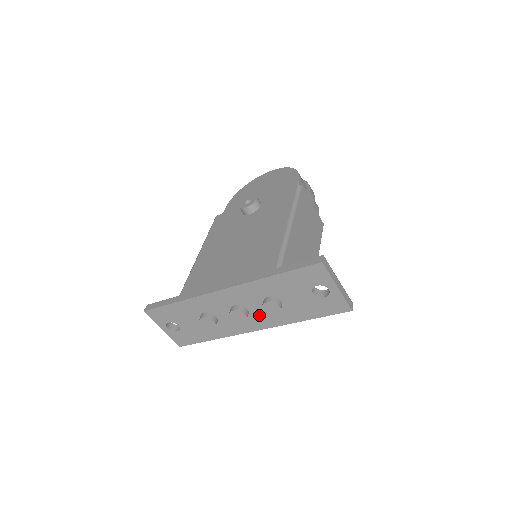
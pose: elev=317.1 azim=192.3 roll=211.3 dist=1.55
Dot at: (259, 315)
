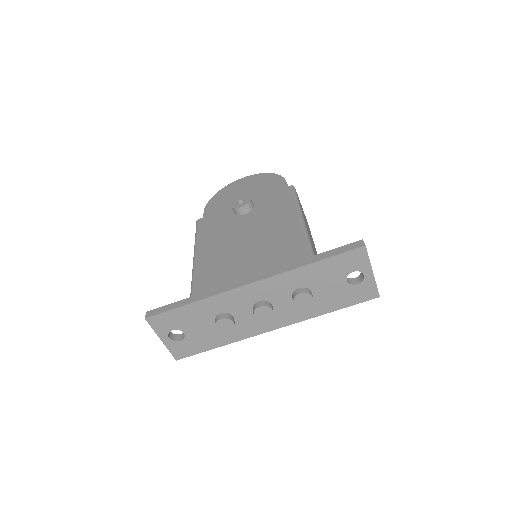
Dot at: (283, 311)
